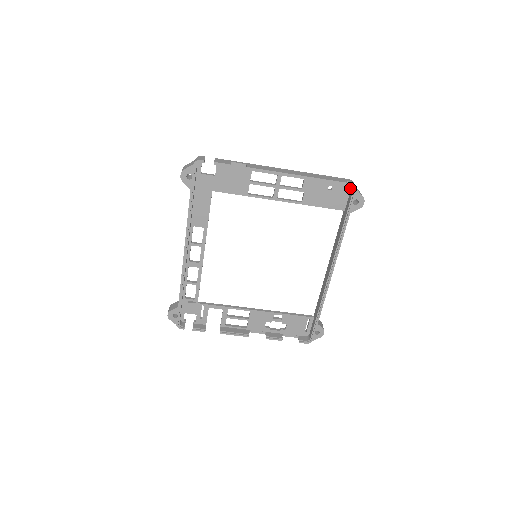
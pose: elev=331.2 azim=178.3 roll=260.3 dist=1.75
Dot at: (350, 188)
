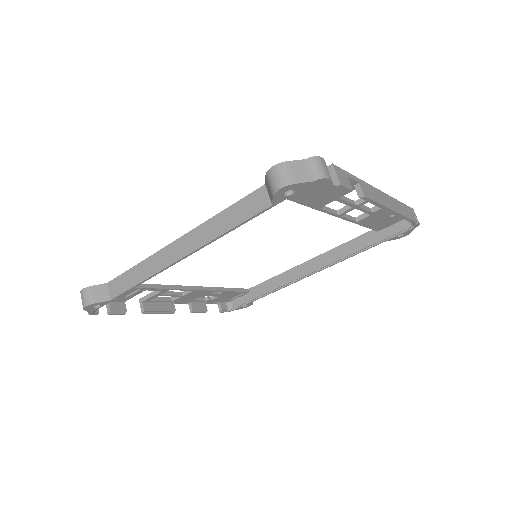
Dot at: occluded
